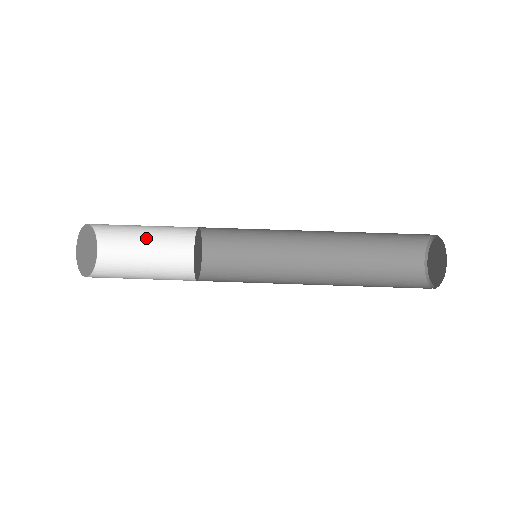
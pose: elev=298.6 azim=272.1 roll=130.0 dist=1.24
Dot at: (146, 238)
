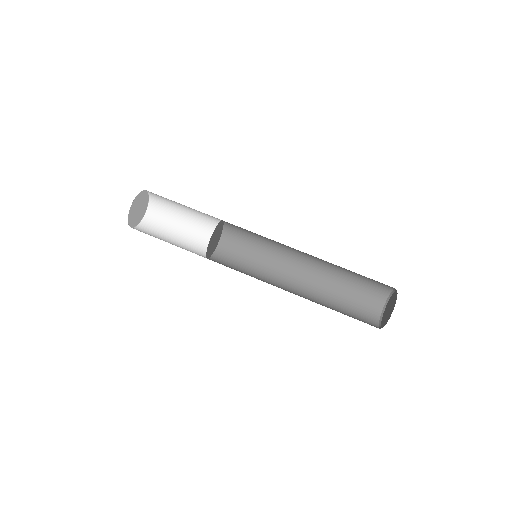
Dot at: (182, 220)
